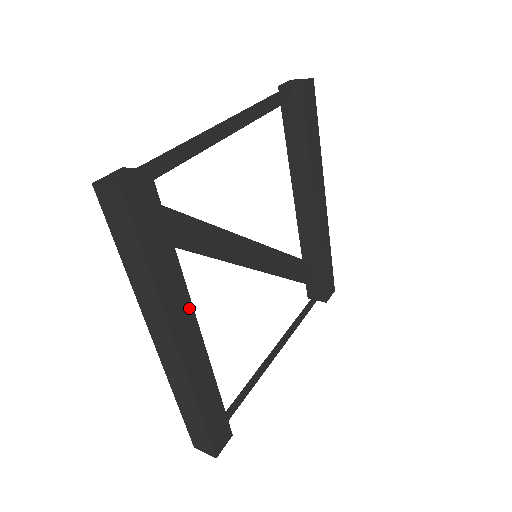
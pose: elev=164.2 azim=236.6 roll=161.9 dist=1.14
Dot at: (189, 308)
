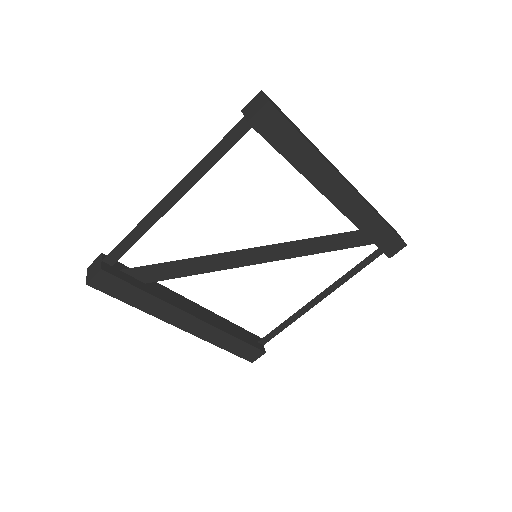
Dot at: (179, 312)
